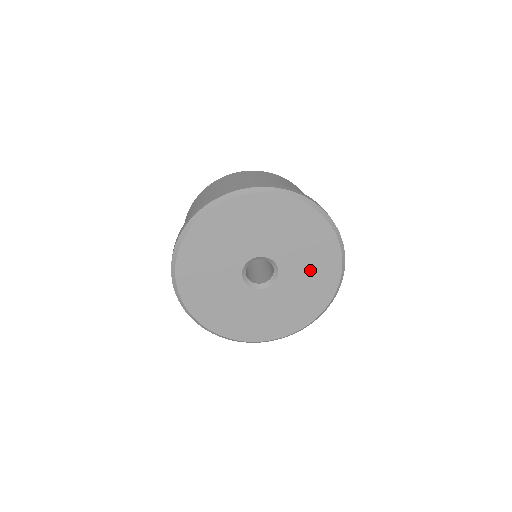
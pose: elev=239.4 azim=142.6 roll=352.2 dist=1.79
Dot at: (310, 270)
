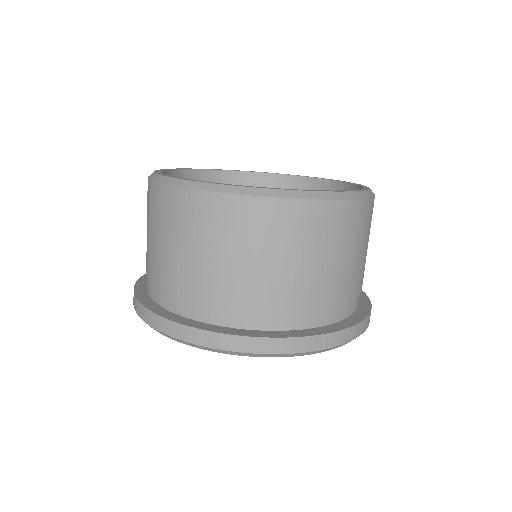
Dot at: occluded
